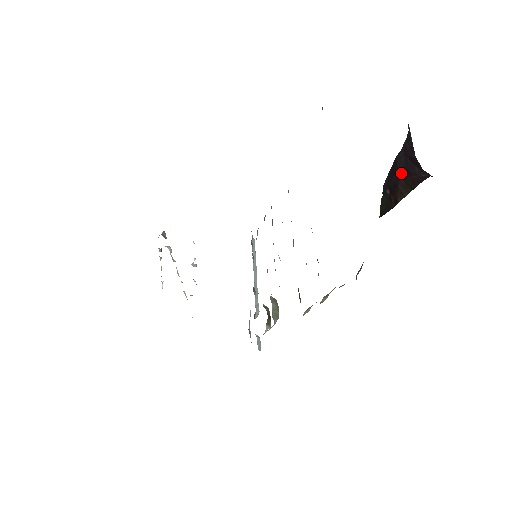
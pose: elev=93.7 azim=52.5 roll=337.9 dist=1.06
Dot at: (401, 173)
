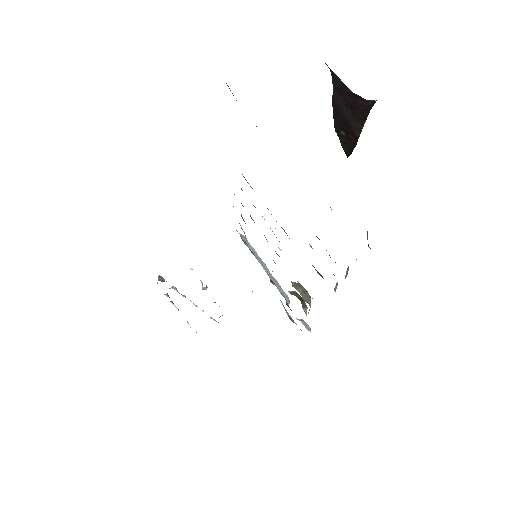
Dot at: (346, 111)
